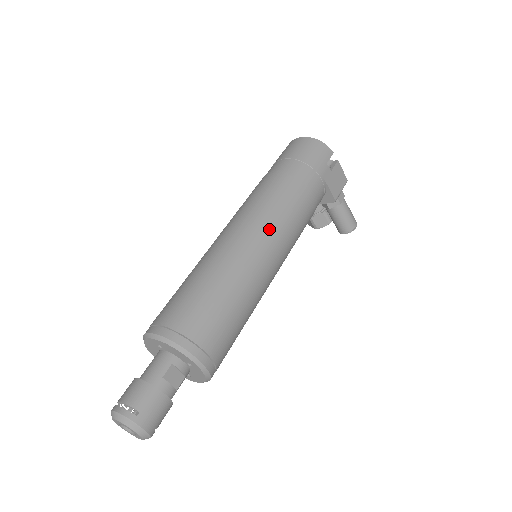
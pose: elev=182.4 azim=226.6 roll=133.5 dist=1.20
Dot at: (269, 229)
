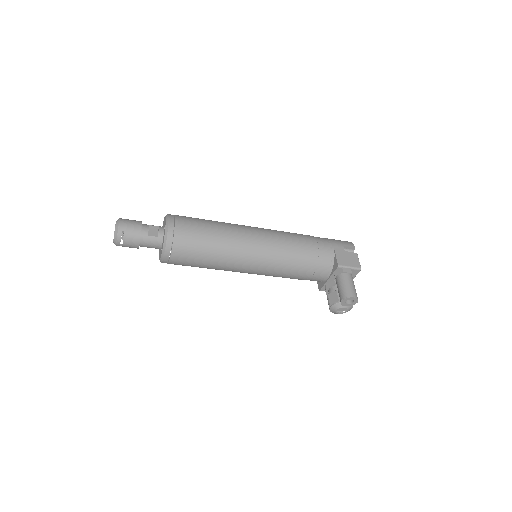
Dot at: (266, 230)
